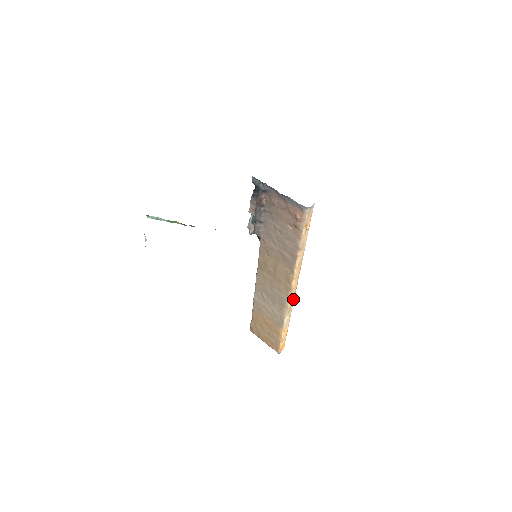
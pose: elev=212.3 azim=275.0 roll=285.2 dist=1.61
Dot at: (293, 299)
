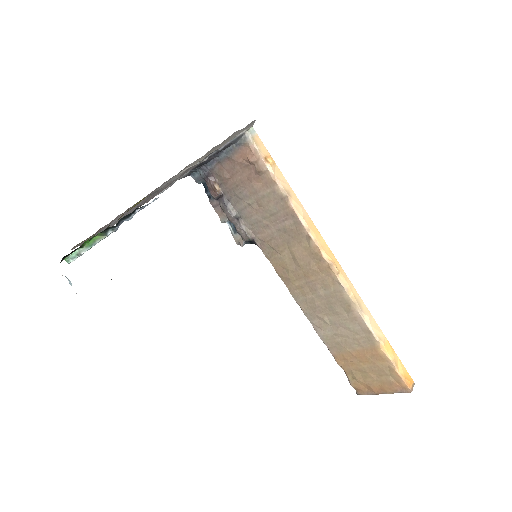
Dot at: (349, 283)
